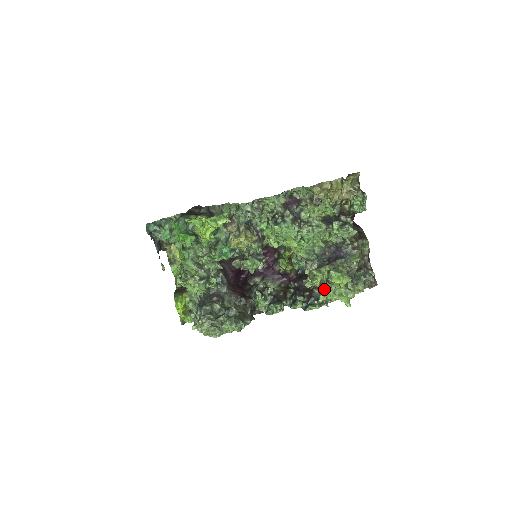
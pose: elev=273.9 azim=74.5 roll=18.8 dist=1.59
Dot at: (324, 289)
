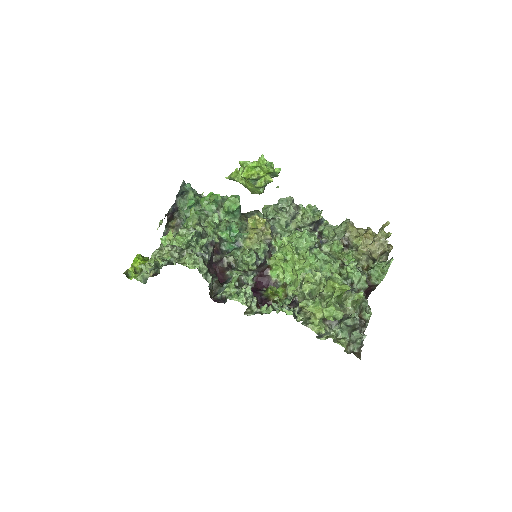
Dot at: (310, 299)
